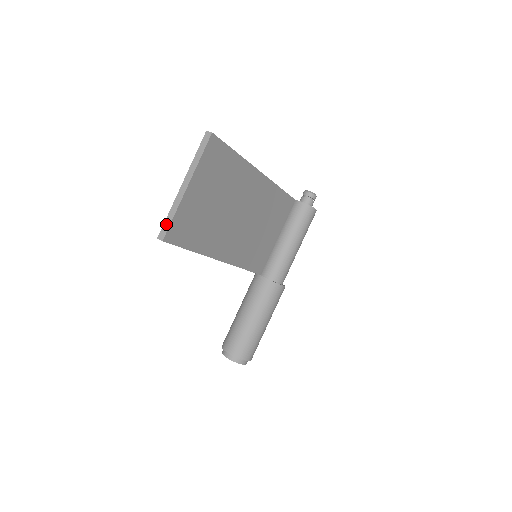
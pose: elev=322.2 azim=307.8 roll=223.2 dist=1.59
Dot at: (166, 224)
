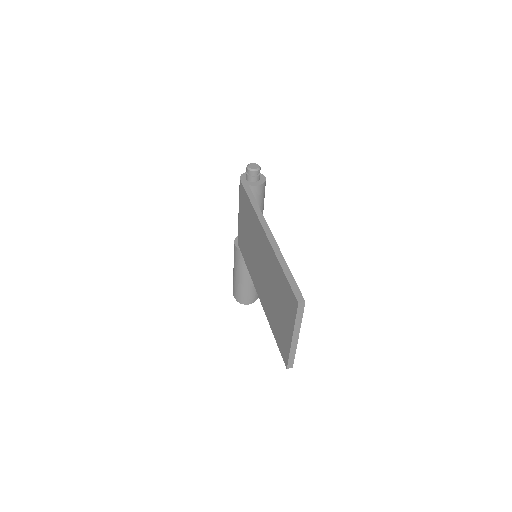
Dot at: (291, 361)
